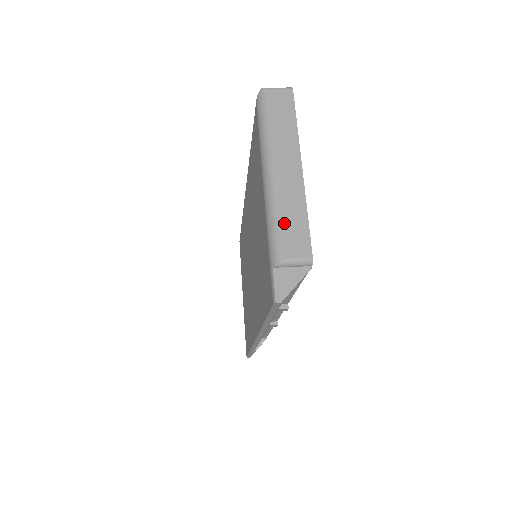
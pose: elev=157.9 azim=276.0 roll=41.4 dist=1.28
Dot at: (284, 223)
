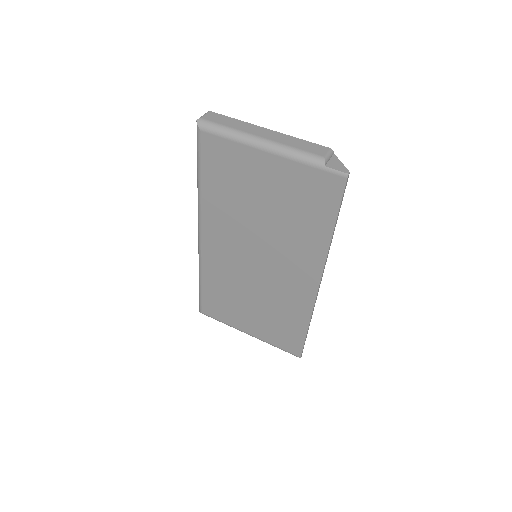
Dot at: (300, 148)
